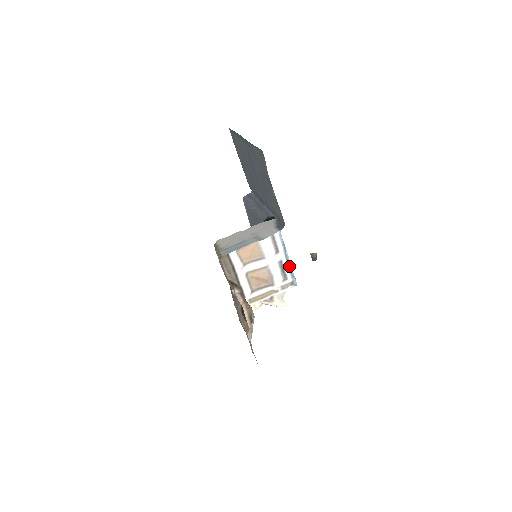
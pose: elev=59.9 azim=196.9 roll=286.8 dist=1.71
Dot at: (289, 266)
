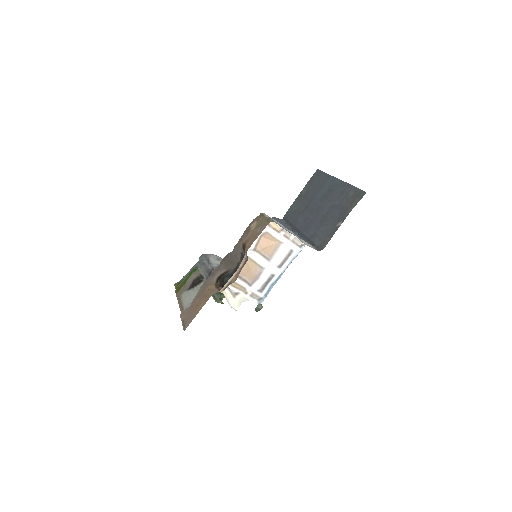
Dot at: (272, 285)
